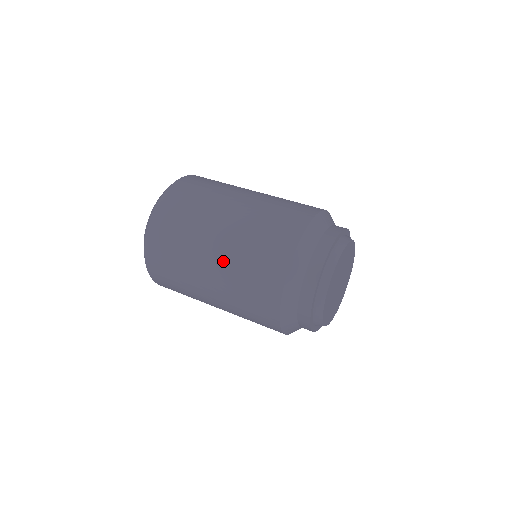
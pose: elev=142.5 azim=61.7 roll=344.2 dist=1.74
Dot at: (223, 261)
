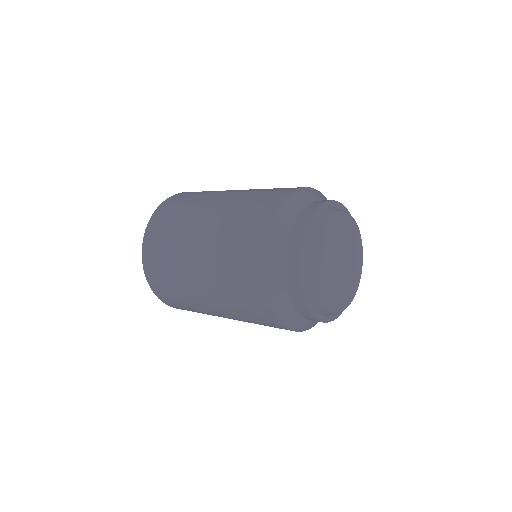
Dot at: (219, 212)
